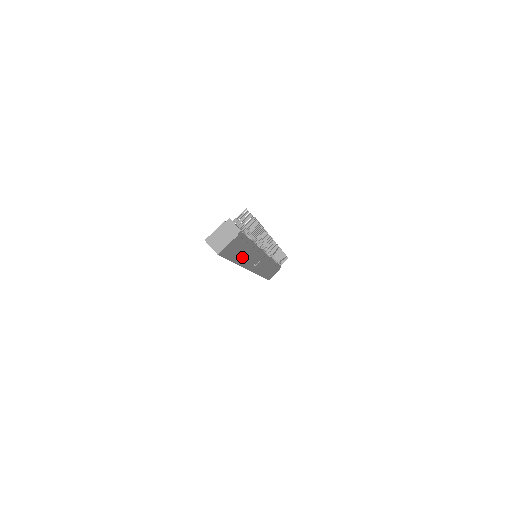
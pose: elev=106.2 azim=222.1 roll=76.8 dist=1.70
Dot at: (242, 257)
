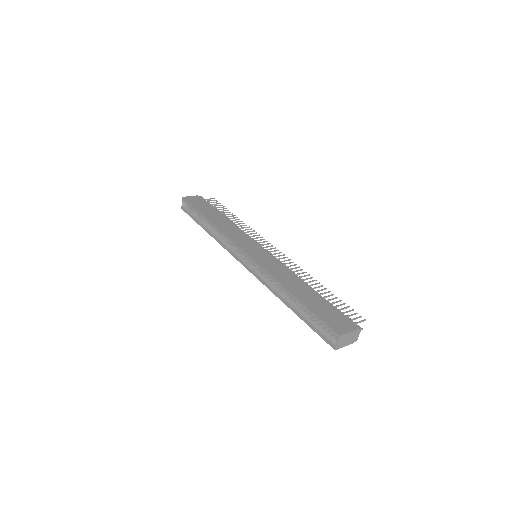
Dot at: occluded
